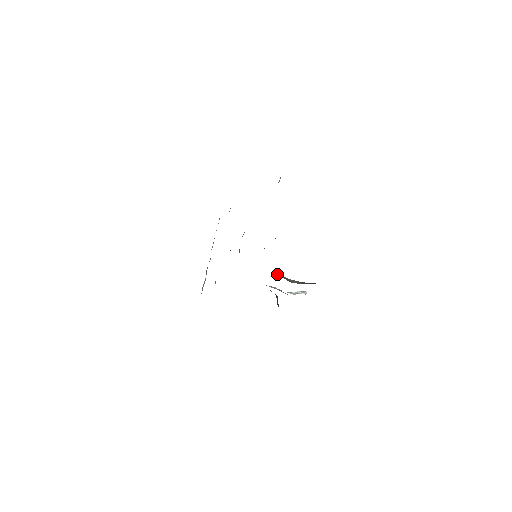
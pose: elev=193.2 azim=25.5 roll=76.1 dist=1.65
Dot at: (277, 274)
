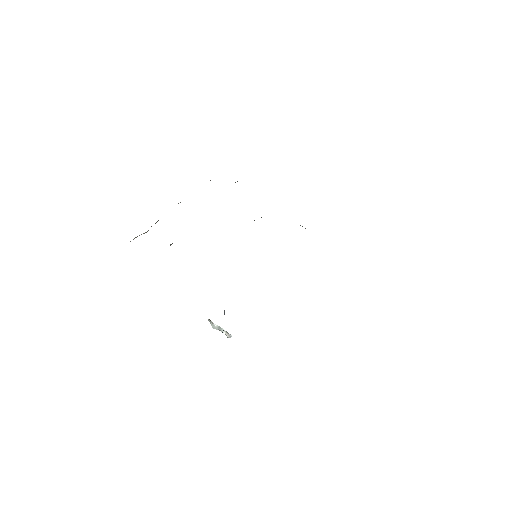
Dot at: occluded
